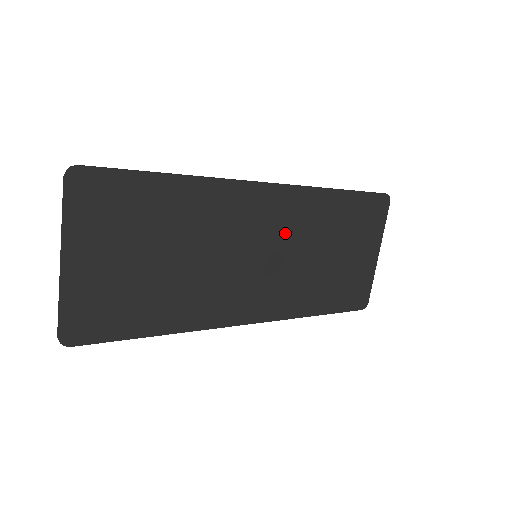
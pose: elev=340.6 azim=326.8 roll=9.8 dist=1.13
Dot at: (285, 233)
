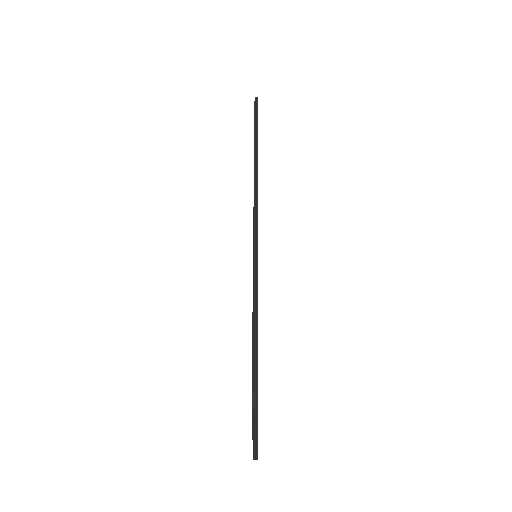
Dot at: occluded
